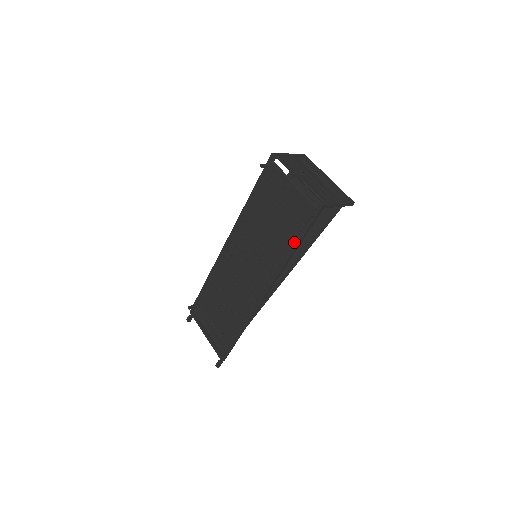
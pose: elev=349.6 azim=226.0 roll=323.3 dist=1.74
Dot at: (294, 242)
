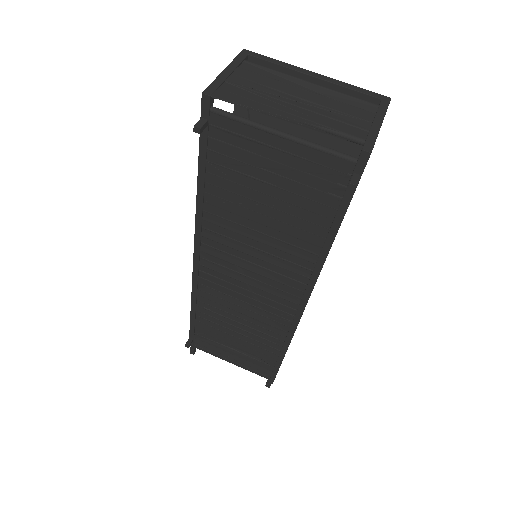
Dot at: (330, 227)
